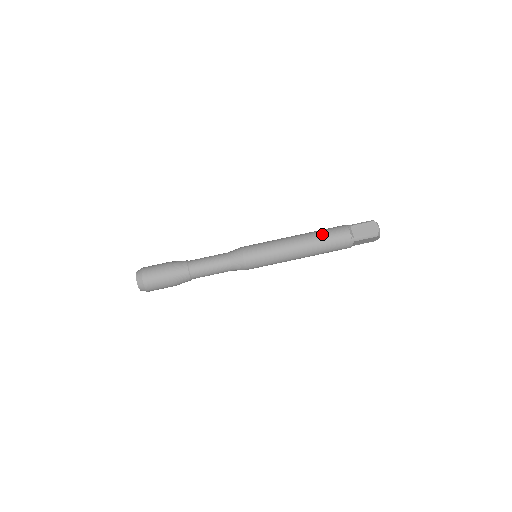
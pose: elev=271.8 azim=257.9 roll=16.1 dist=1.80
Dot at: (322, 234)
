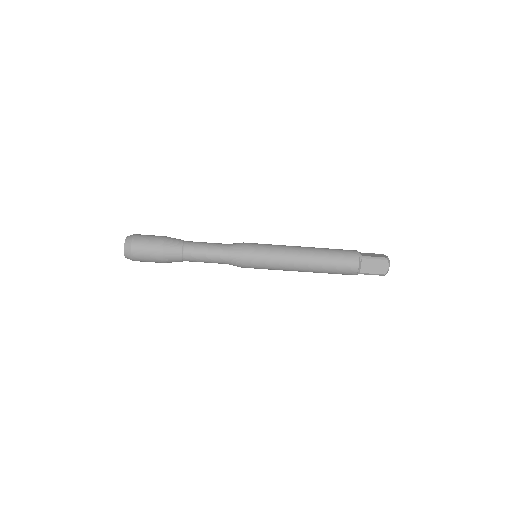
Dot at: (331, 260)
